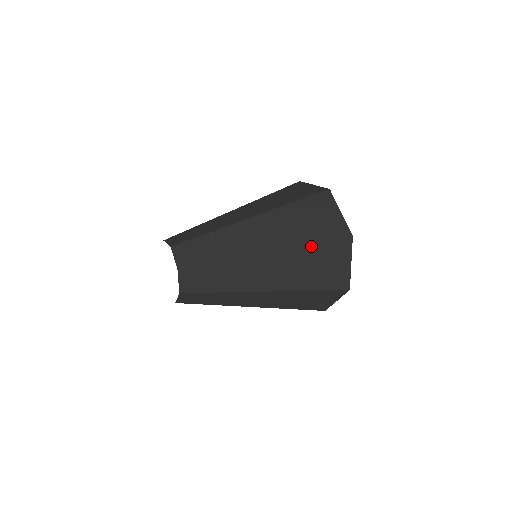
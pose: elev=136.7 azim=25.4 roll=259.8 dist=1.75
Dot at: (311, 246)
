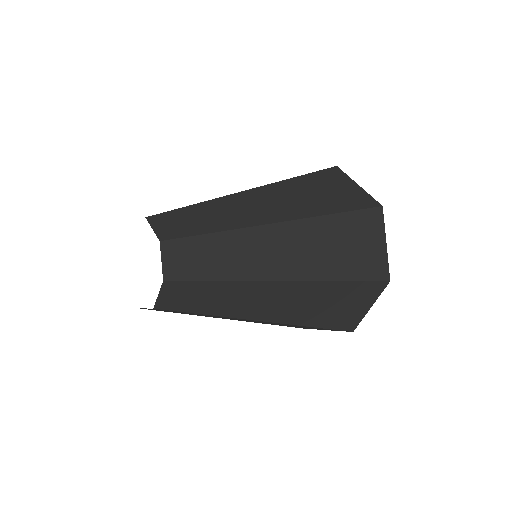
Dot at: (336, 216)
